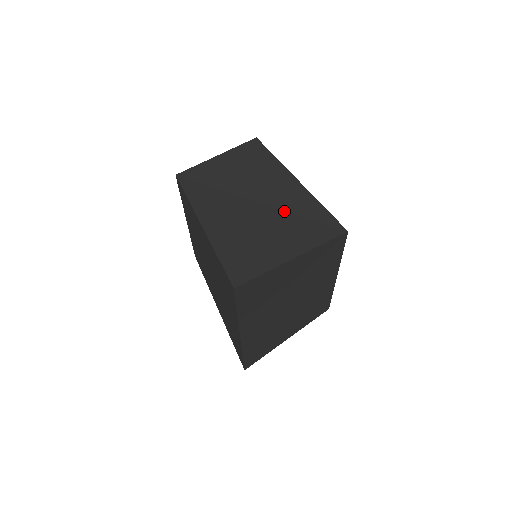
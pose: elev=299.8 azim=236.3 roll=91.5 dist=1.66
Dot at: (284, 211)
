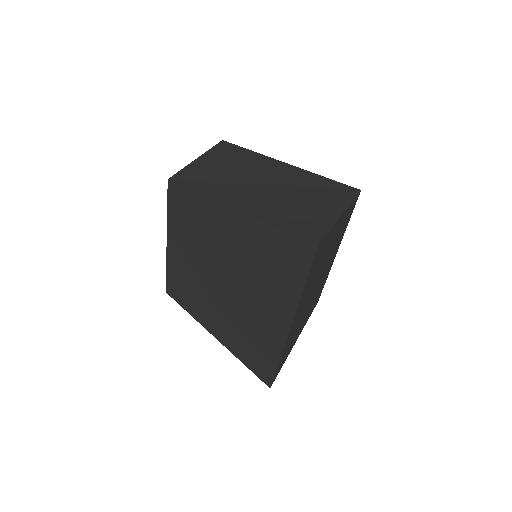
Dot at: (297, 187)
